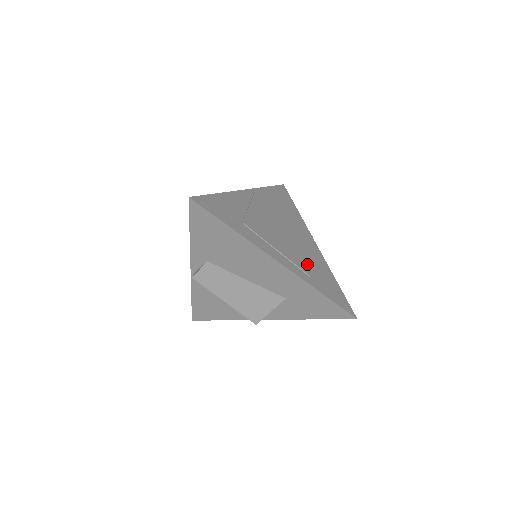
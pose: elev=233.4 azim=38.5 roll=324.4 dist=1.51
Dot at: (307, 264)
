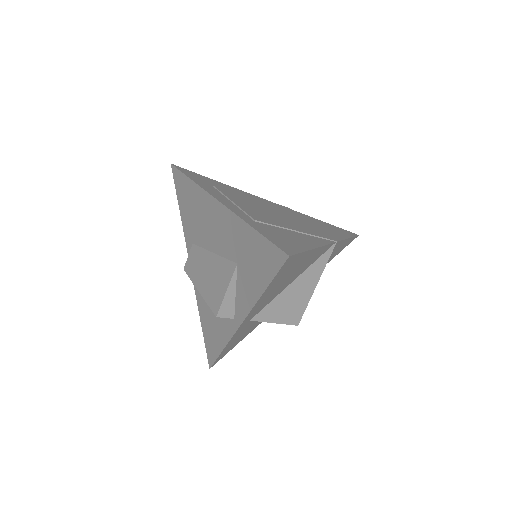
Dot at: (270, 222)
